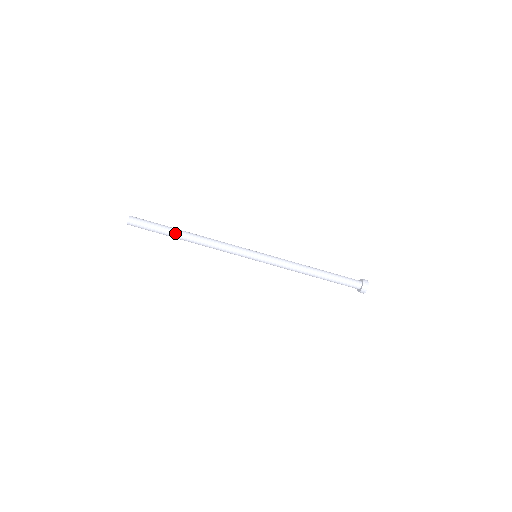
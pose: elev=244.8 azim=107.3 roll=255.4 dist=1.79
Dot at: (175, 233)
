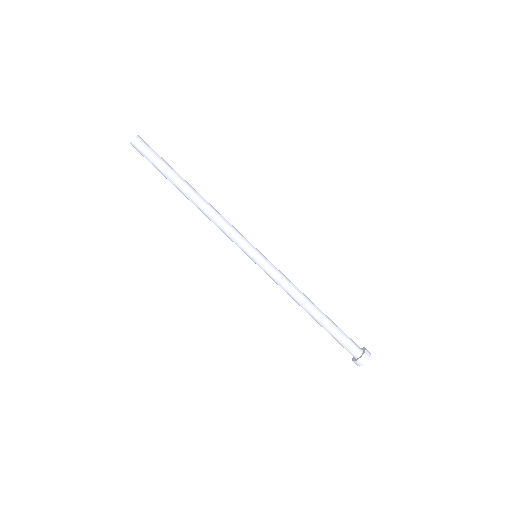
Dot at: occluded
